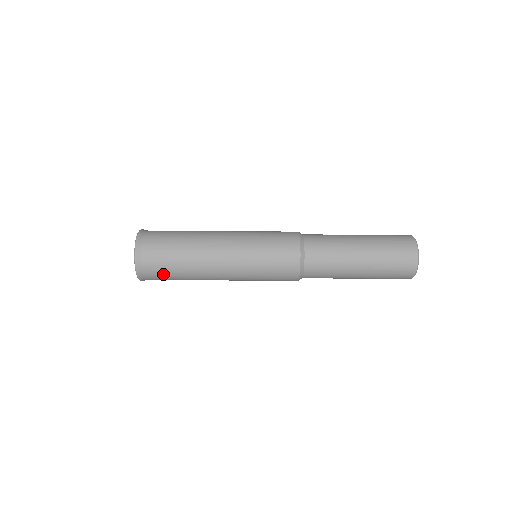
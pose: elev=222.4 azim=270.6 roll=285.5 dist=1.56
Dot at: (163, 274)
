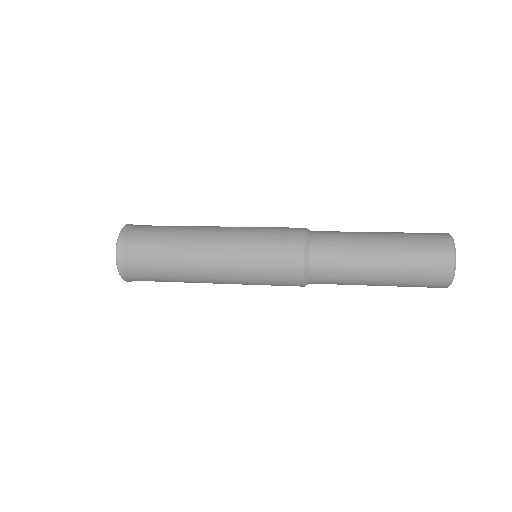
Dot at: (155, 281)
